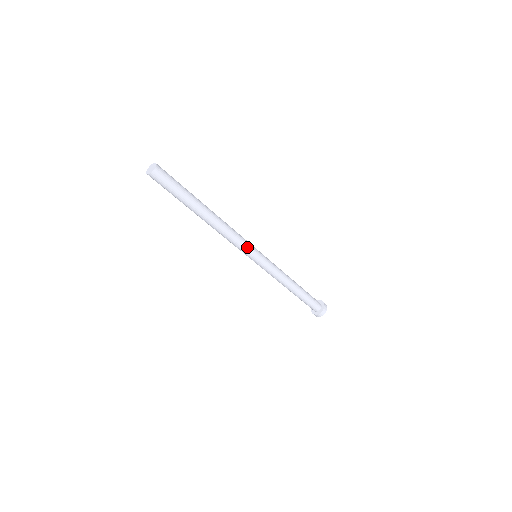
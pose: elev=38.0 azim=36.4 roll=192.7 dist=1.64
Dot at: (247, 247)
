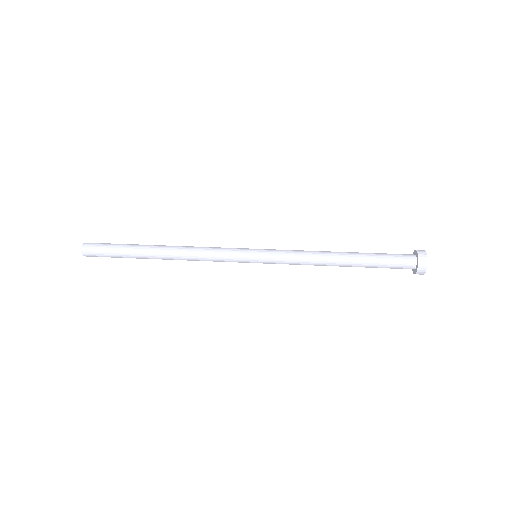
Dot at: (231, 261)
